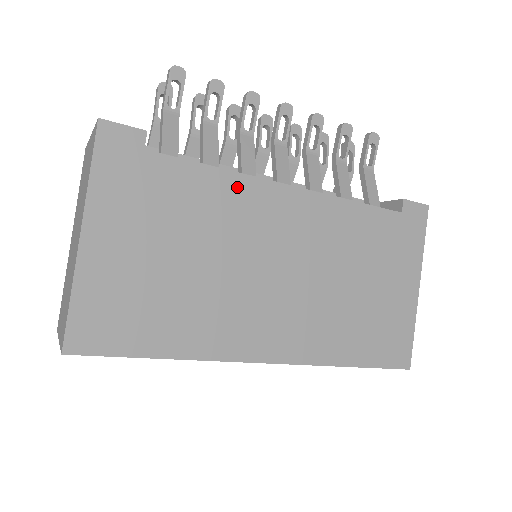
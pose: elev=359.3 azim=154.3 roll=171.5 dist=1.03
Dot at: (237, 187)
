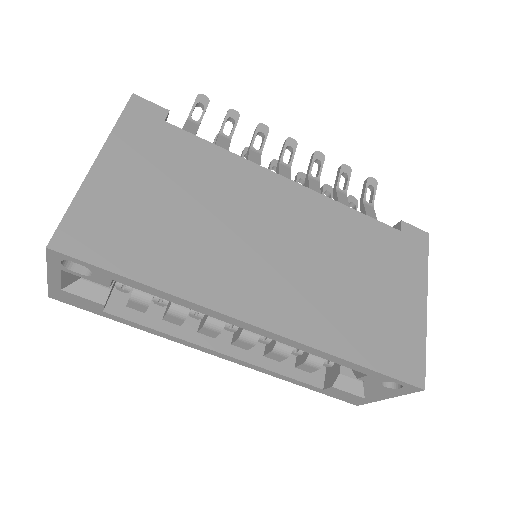
Dot at: (240, 167)
